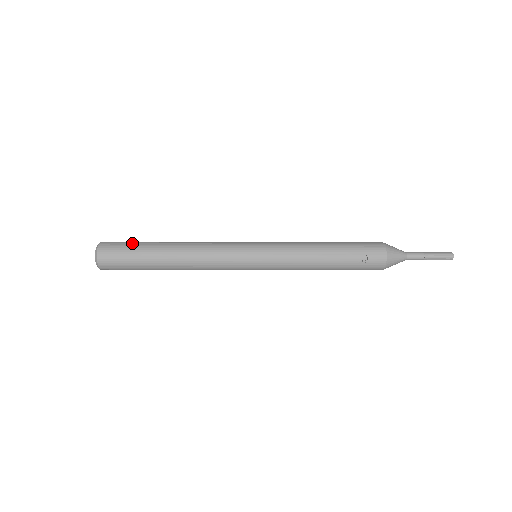
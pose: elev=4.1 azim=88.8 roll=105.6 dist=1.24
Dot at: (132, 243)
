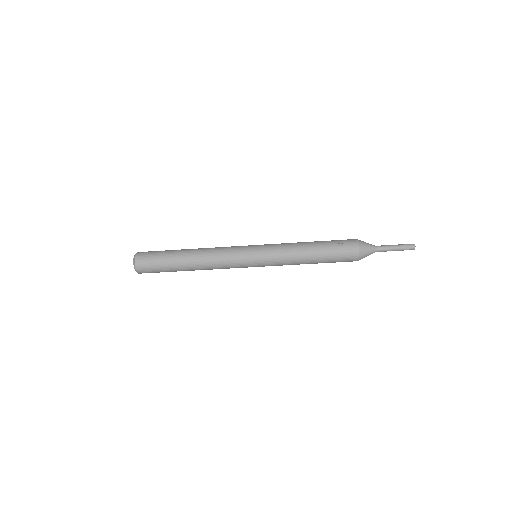
Dot at: occluded
